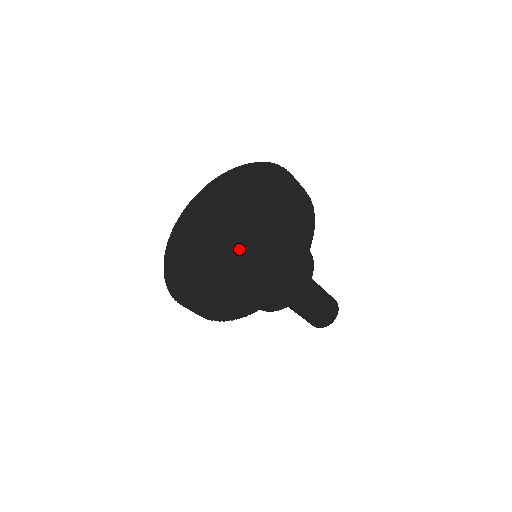
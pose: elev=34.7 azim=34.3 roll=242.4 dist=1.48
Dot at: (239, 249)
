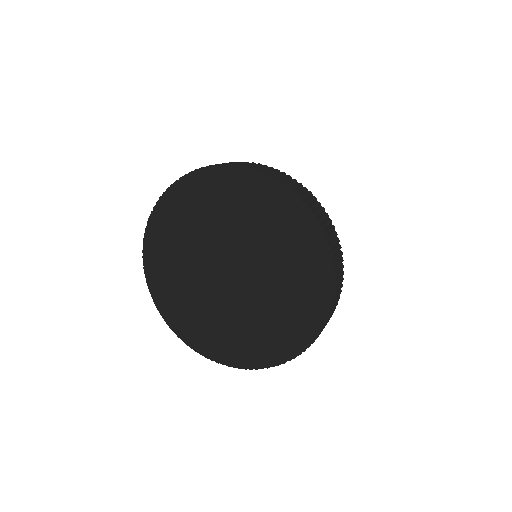
Dot at: (229, 317)
